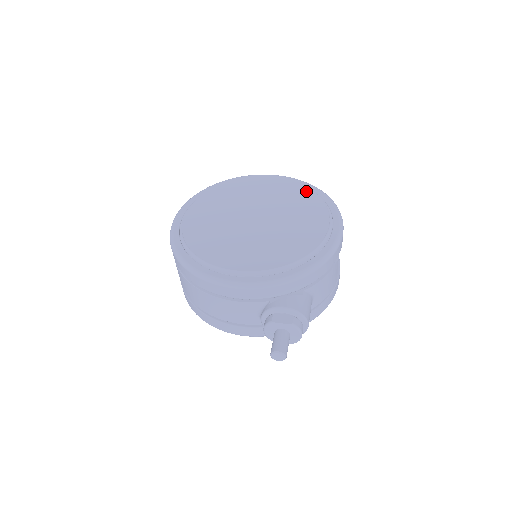
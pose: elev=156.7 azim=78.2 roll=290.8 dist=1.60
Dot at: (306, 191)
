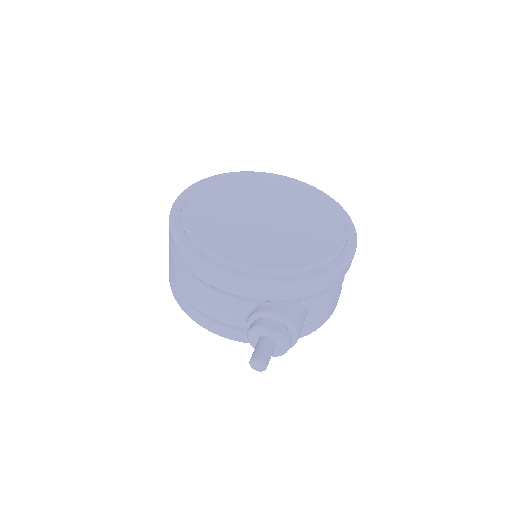
Dot at: (325, 201)
